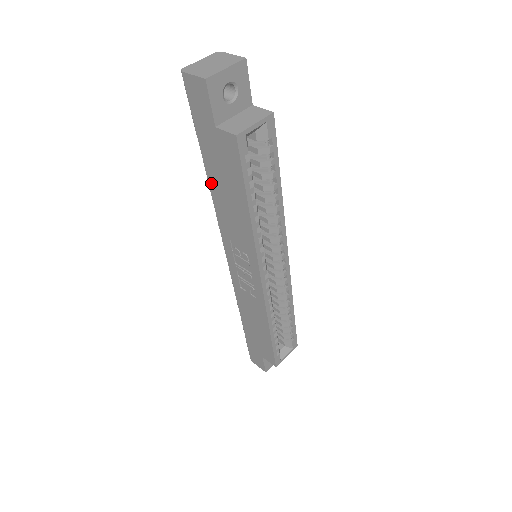
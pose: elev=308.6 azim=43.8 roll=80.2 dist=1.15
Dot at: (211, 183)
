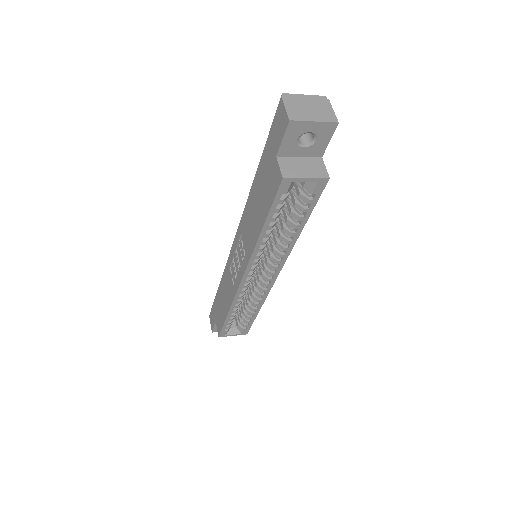
Dot at: (254, 185)
